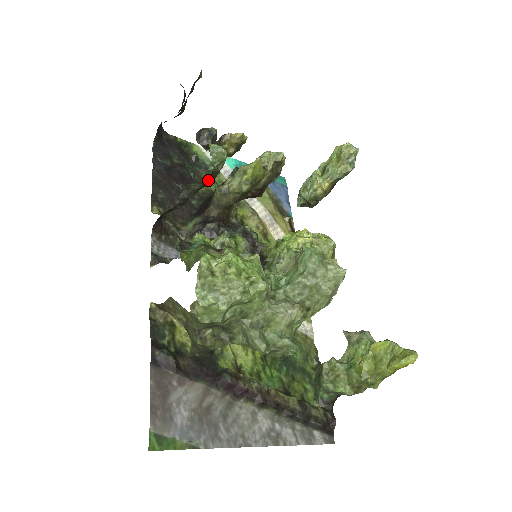
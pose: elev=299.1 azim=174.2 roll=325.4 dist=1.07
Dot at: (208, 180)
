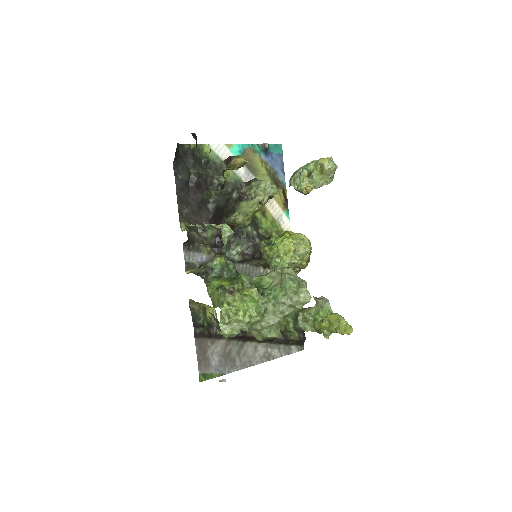
Dot at: occluded
